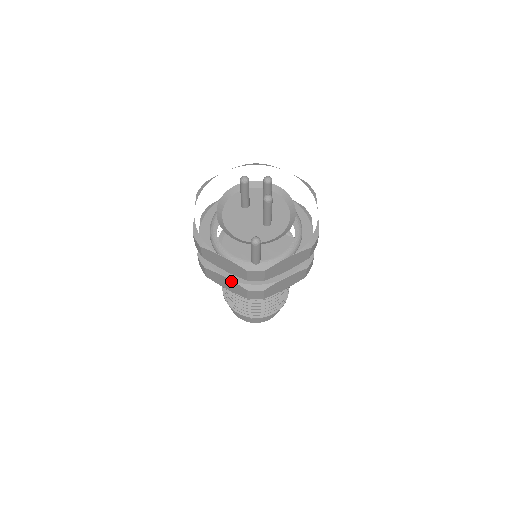
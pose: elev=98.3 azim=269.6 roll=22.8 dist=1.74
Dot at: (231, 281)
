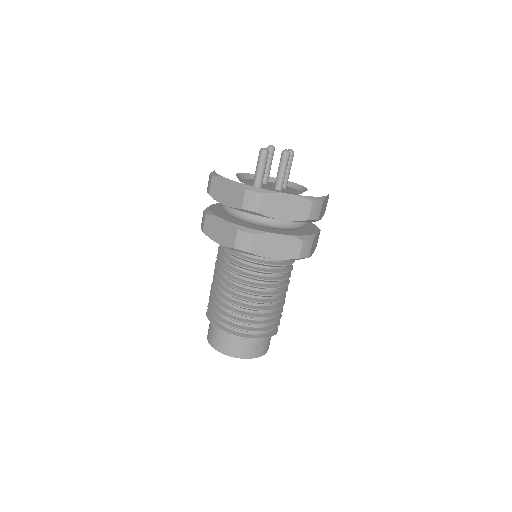
Dot at: (225, 222)
